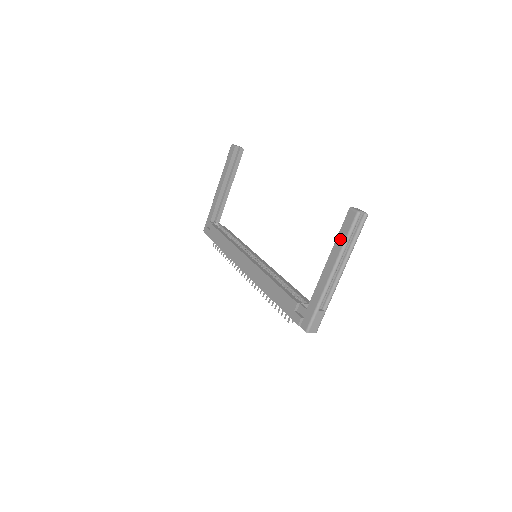
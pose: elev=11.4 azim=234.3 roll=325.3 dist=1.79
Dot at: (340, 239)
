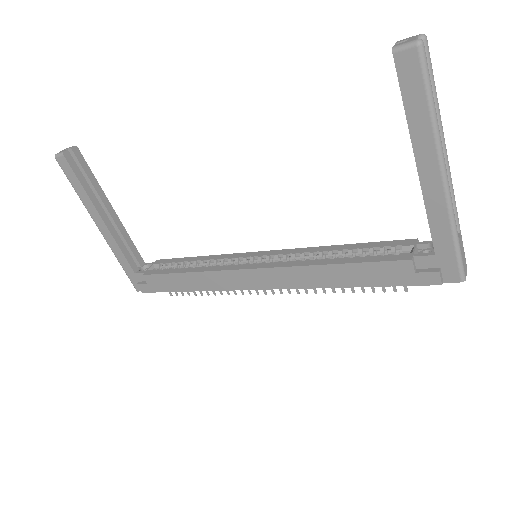
Dot at: (416, 114)
